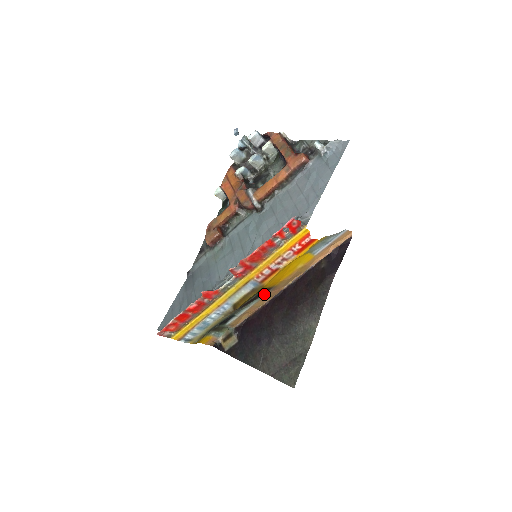
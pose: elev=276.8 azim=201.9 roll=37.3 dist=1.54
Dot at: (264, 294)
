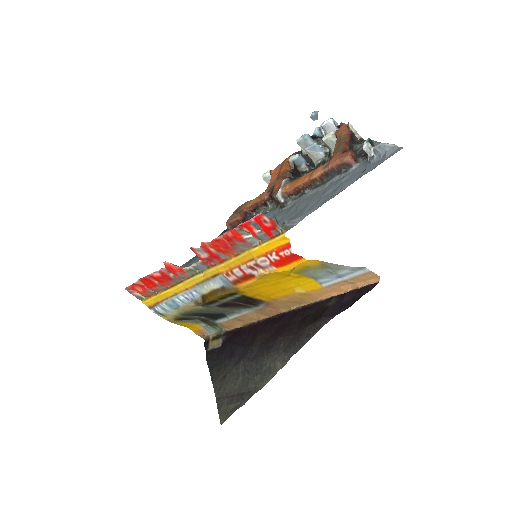
Dot at: (257, 306)
